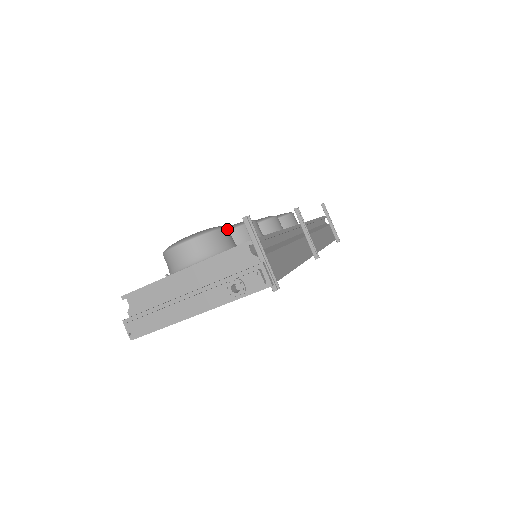
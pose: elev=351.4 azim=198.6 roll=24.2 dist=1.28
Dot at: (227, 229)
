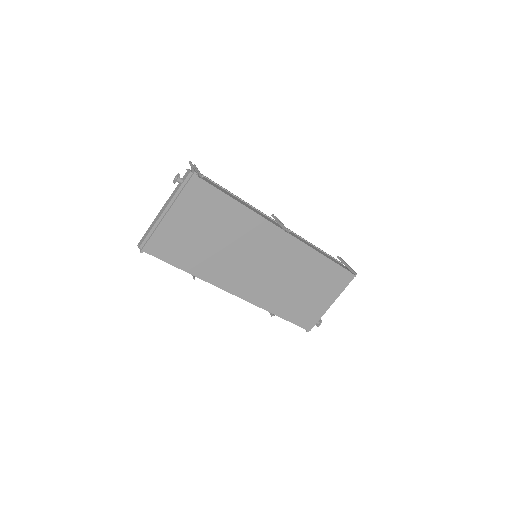
Dot at: occluded
